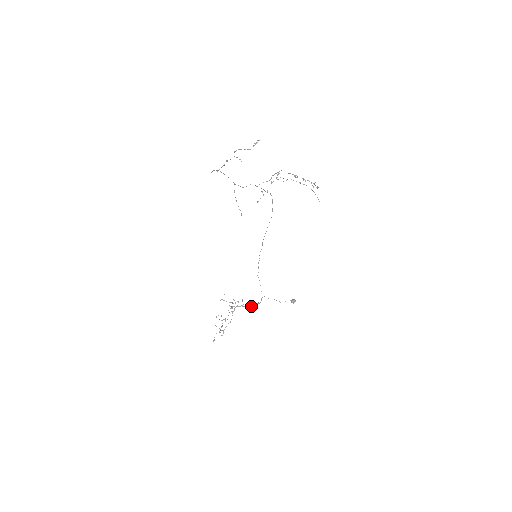
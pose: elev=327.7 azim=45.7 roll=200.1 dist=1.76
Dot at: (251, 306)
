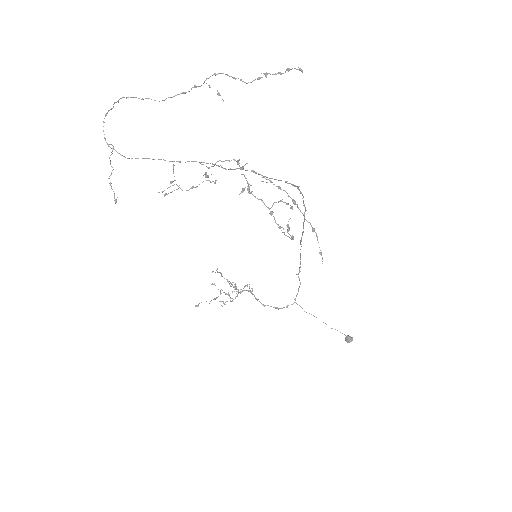
Dot at: (263, 304)
